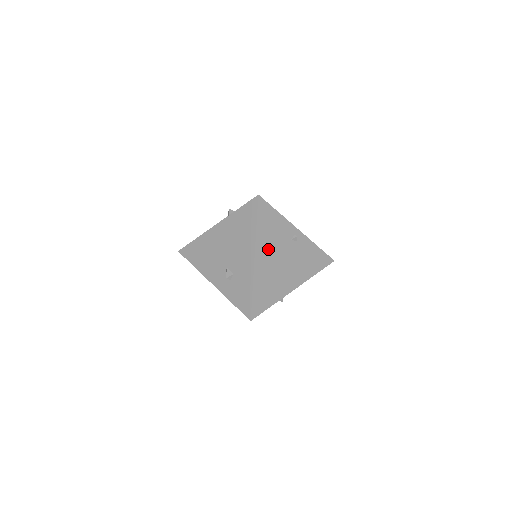
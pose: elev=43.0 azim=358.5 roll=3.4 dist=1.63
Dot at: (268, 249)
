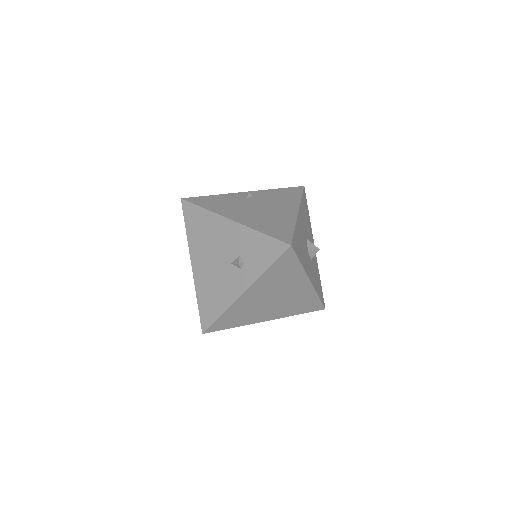
Dot at: (235, 211)
